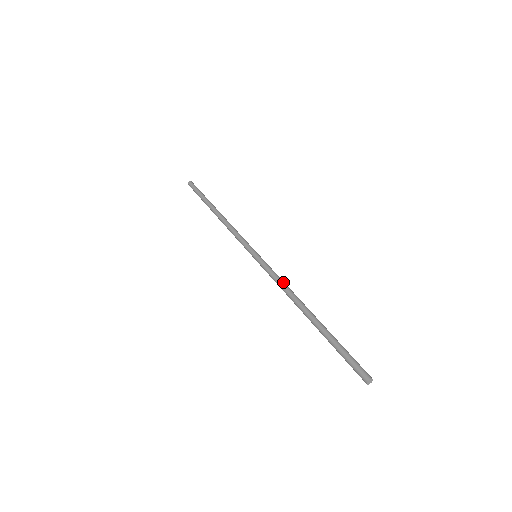
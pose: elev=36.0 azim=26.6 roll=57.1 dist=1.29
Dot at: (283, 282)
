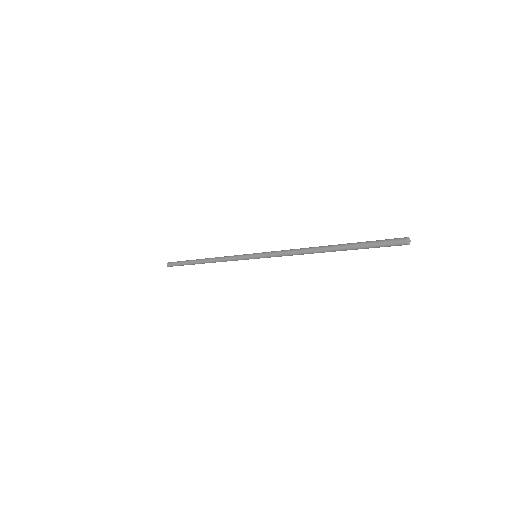
Dot at: (291, 249)
